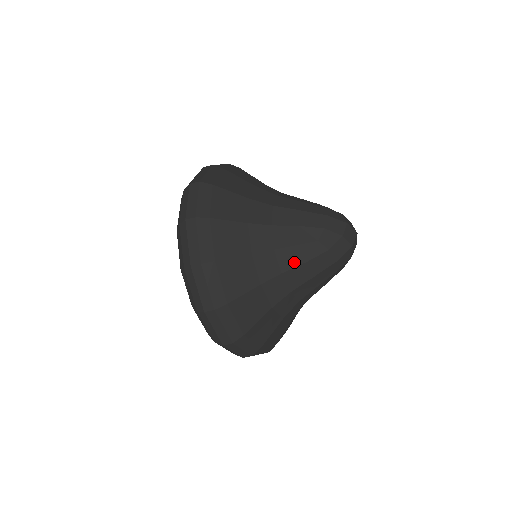
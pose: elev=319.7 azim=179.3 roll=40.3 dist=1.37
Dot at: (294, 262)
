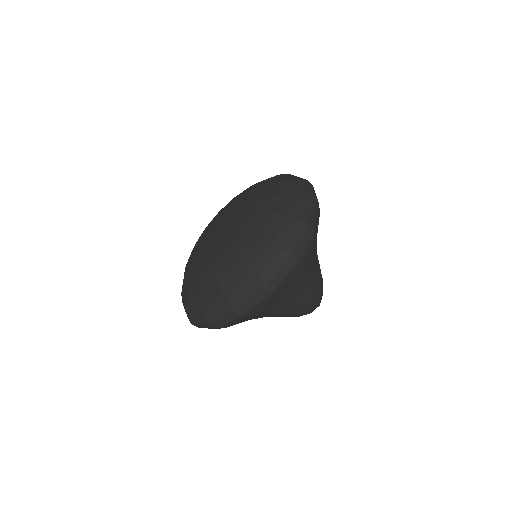
Dot at: (277, 316)
